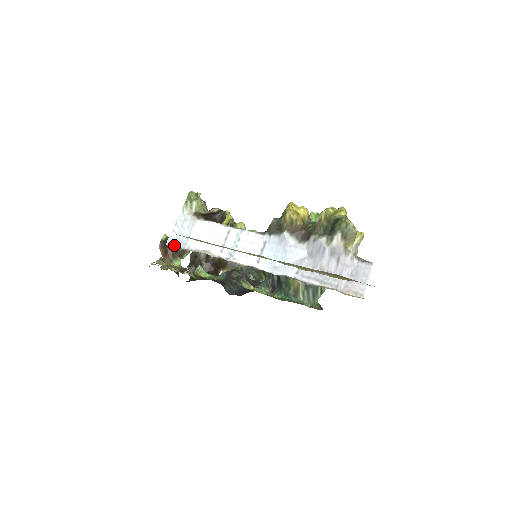
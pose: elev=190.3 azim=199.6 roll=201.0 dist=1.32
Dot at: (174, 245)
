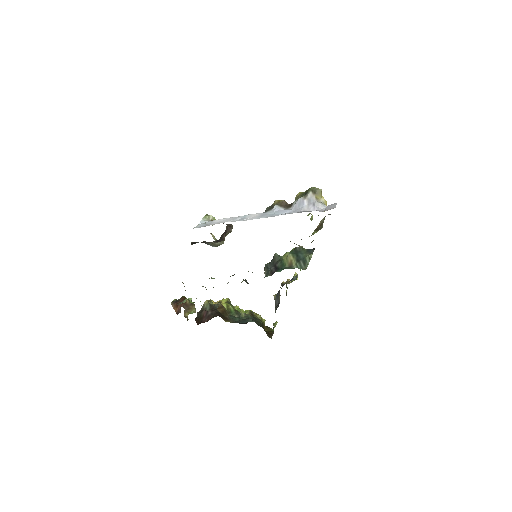
Dot at: occluded
